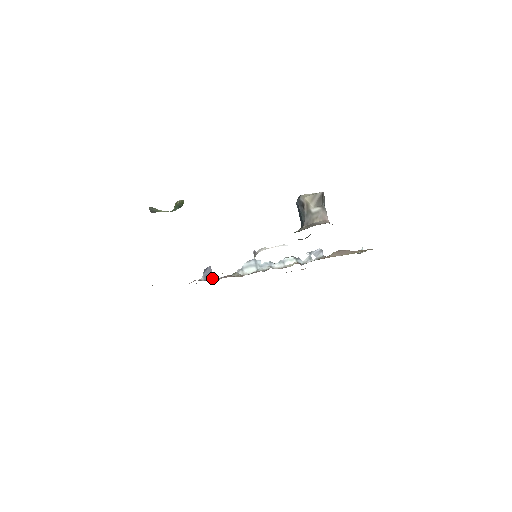
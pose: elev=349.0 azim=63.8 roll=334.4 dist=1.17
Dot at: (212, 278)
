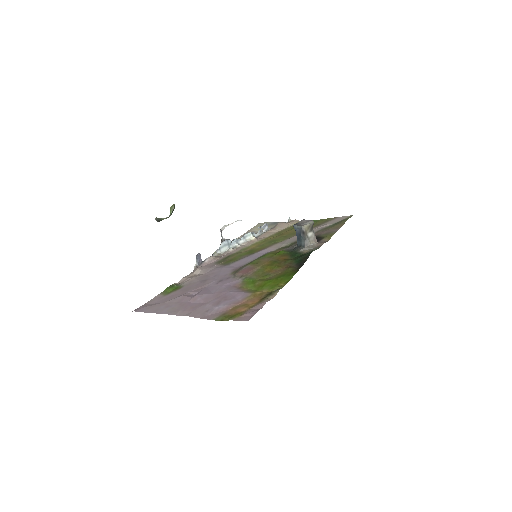
Dot at: (202, 261)
